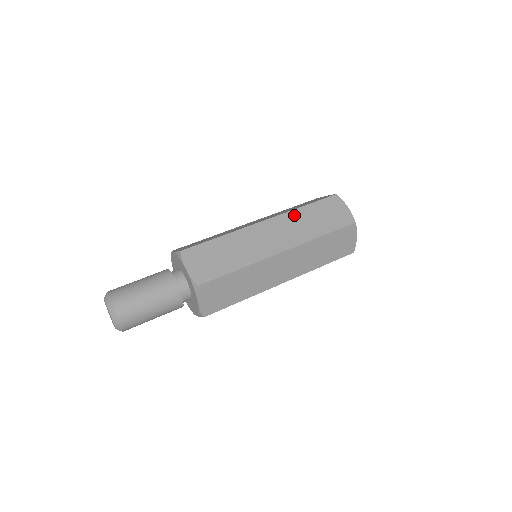
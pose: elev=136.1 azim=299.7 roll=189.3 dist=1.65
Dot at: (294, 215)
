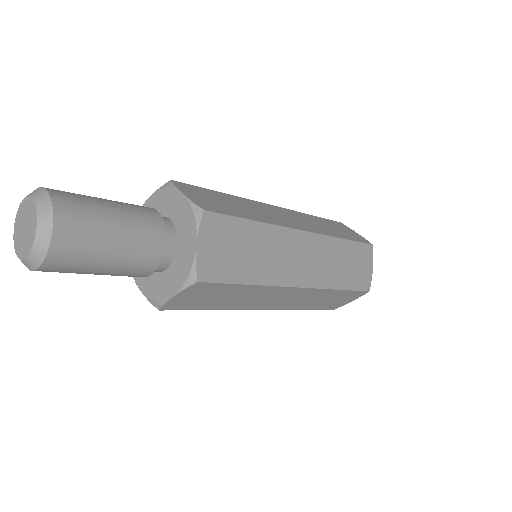
Dot at: occluded
